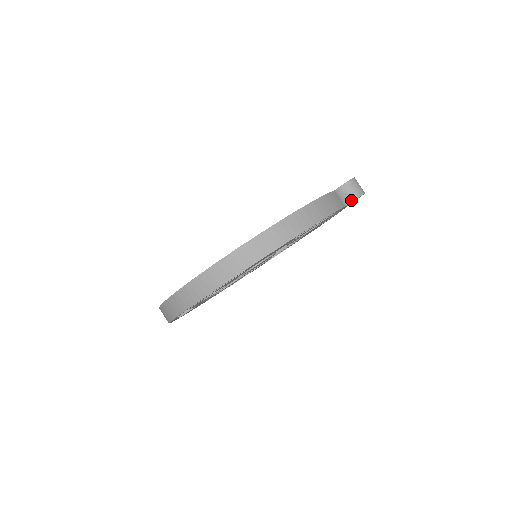
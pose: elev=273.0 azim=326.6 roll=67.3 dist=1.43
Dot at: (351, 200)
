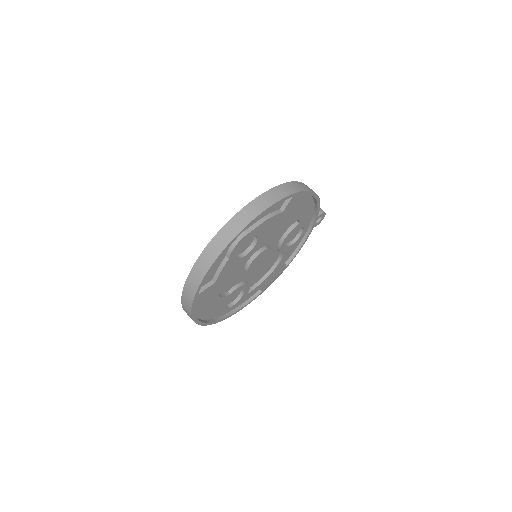
Dot at: (321, 212)
